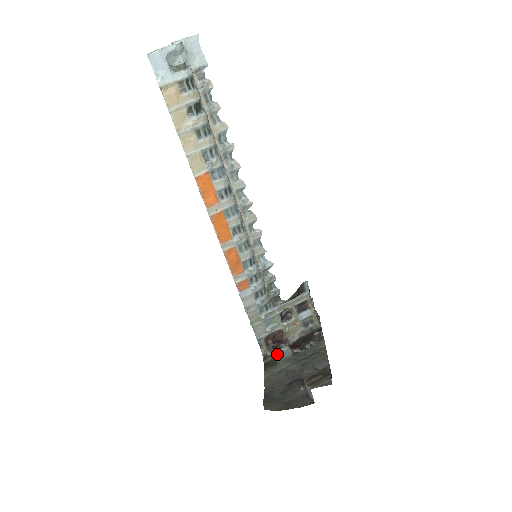
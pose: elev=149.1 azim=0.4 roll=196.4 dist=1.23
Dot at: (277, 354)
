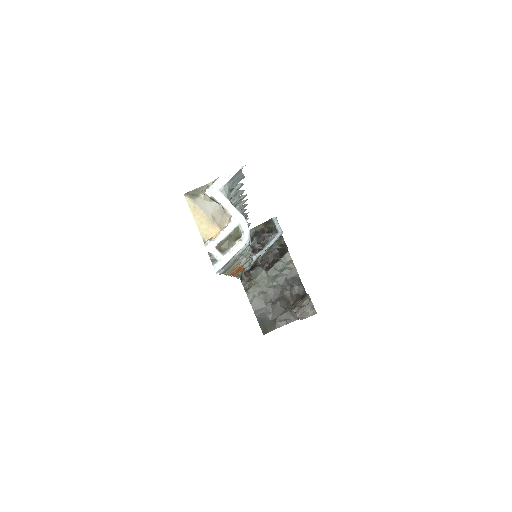
Dot at: (253, 276)
